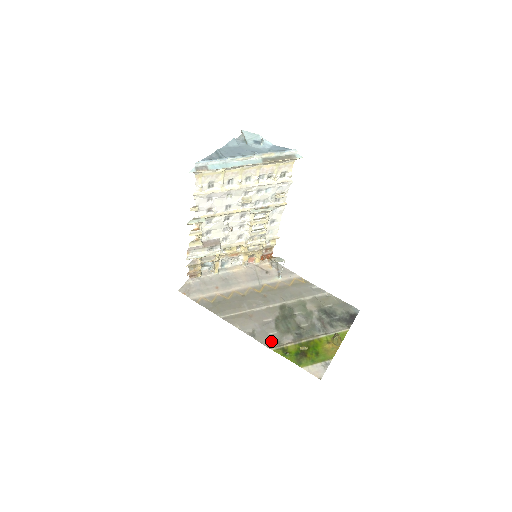
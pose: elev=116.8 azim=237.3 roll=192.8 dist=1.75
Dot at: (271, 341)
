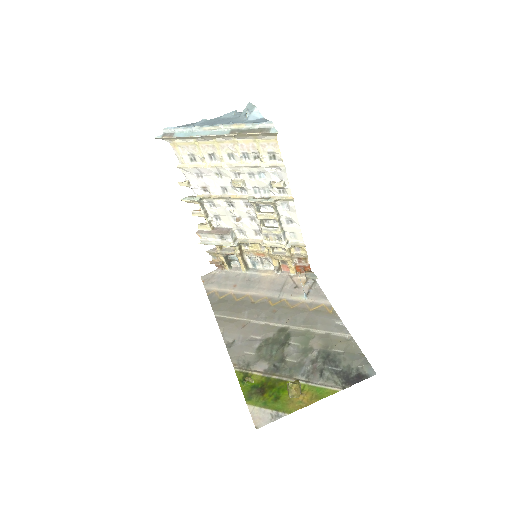
Dot at: (241, 360)
